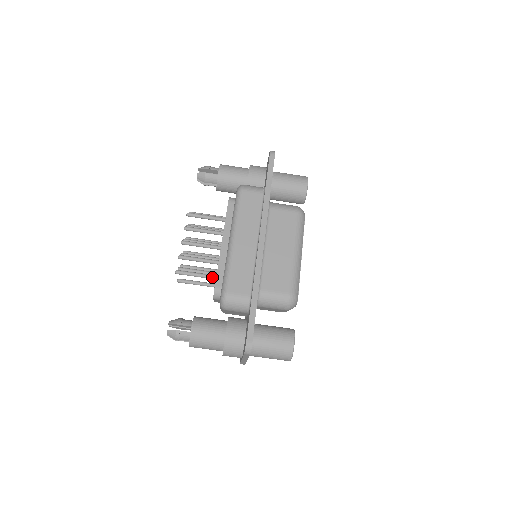
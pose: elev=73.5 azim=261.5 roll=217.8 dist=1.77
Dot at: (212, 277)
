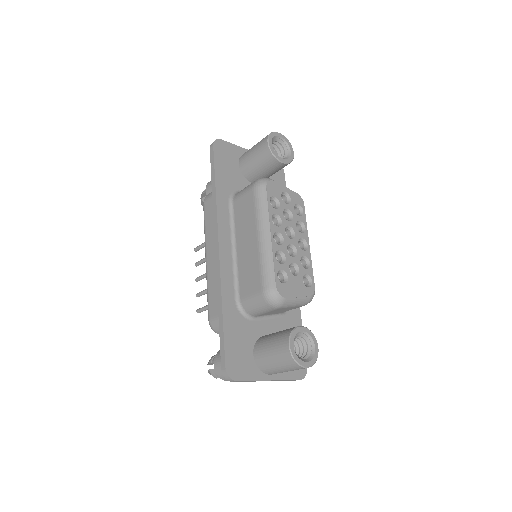
Dot at: occluded
